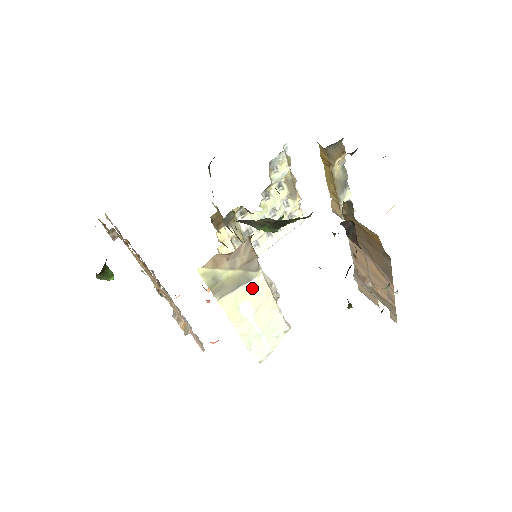
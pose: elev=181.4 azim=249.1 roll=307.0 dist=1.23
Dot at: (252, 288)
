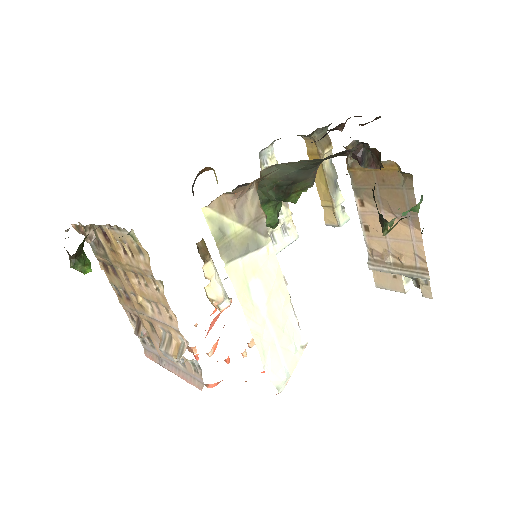
Dot at: (262, 261)
